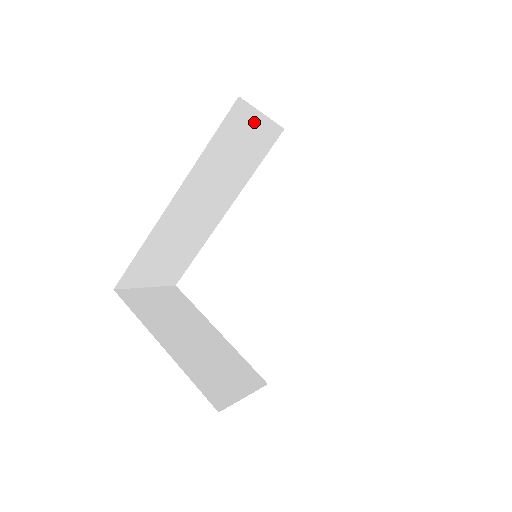
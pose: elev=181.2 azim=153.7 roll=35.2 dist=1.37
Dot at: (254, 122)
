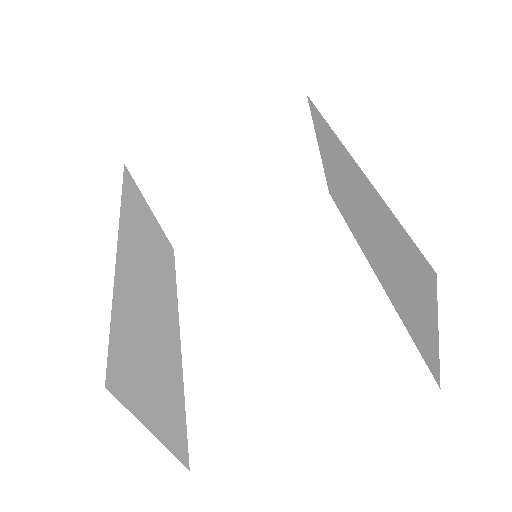
Dot at: (147, 212)
